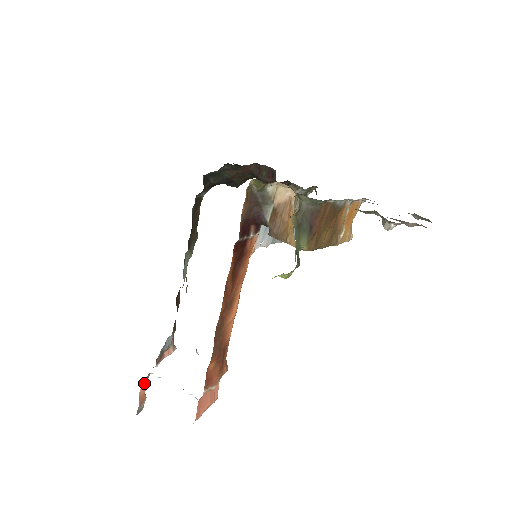
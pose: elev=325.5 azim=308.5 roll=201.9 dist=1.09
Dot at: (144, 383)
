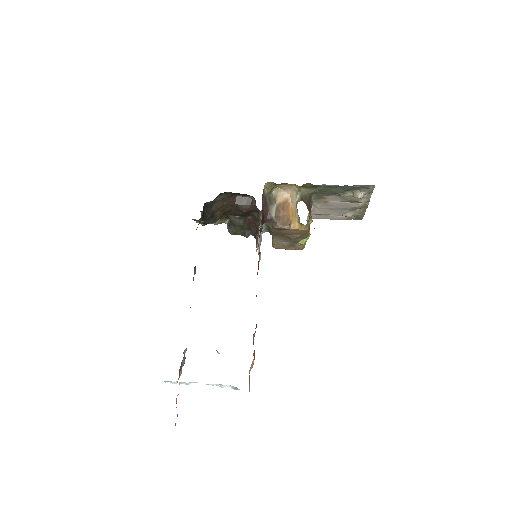
Dot at: occluded
